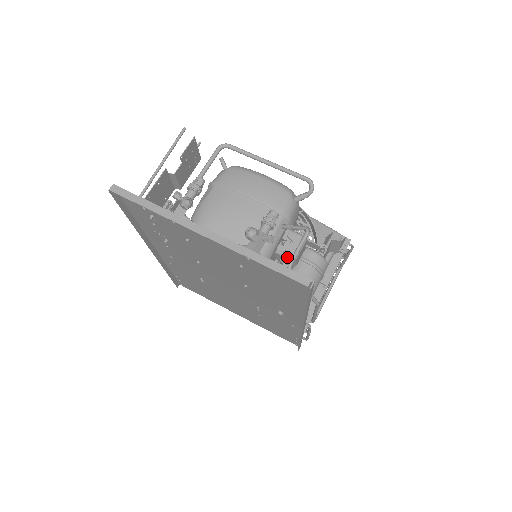
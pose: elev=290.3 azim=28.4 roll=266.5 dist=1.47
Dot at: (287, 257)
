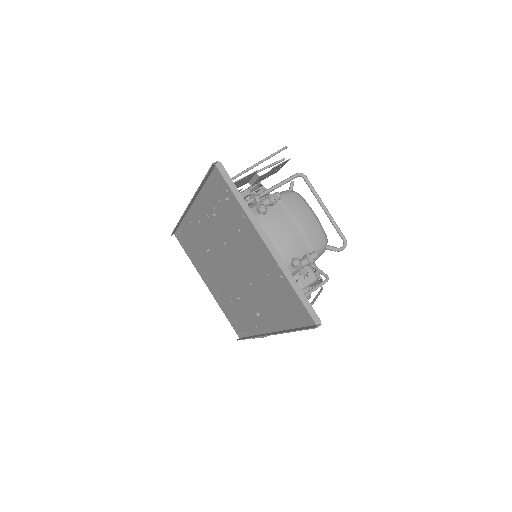
Dot at: occluded
